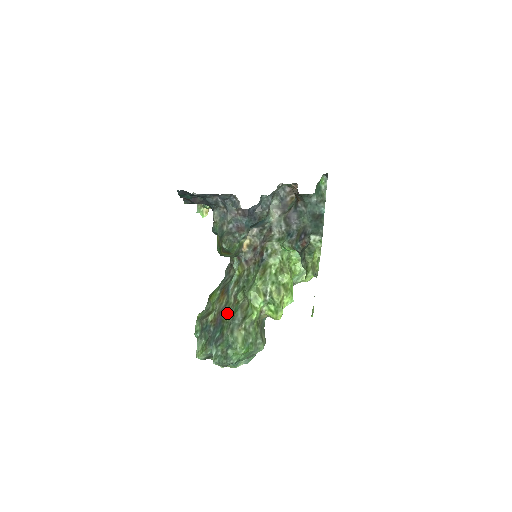
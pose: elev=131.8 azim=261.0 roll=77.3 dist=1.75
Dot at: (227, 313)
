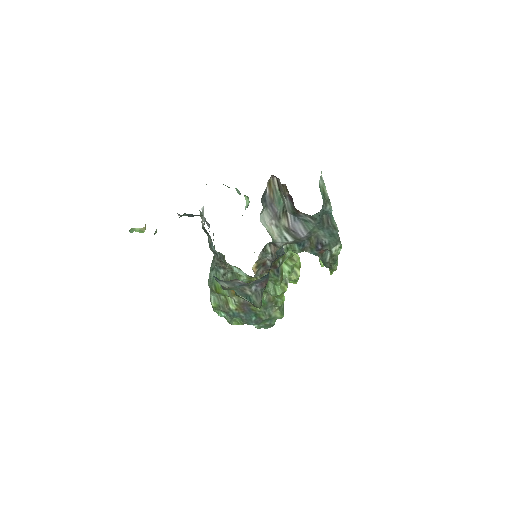
Dot at: occluded
